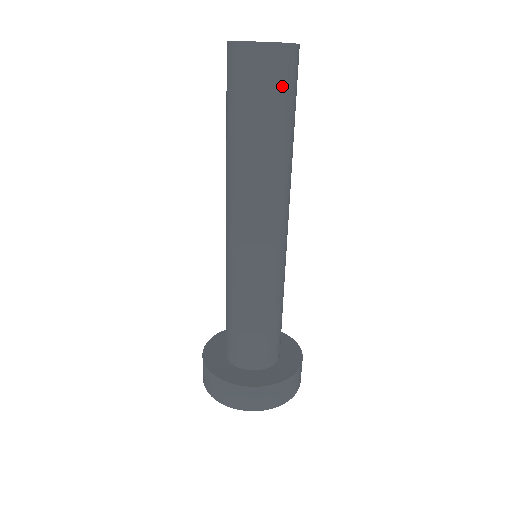
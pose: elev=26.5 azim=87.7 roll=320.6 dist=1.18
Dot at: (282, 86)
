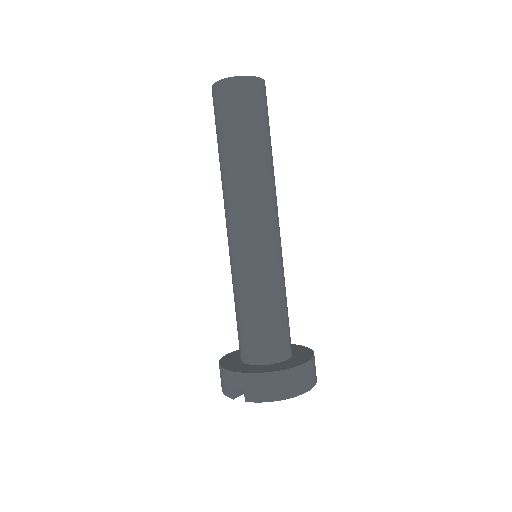
Dot at: (267, 110)
